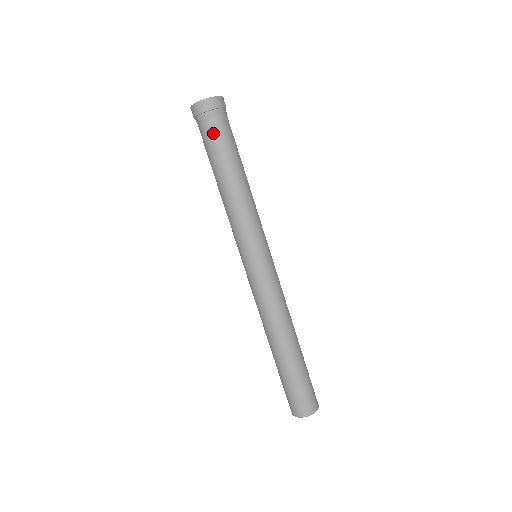
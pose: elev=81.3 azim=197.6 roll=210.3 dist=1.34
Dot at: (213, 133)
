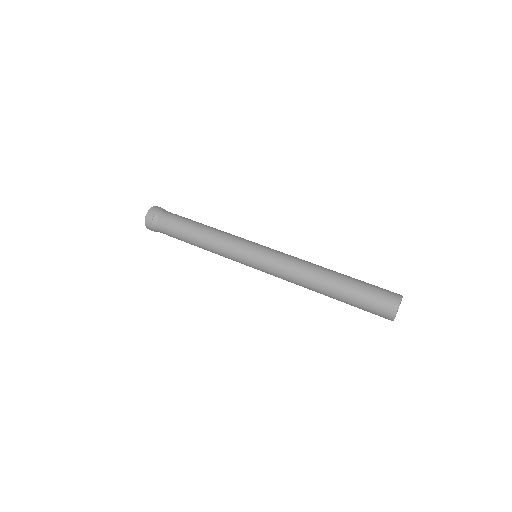
Dot at: (165, 225)
